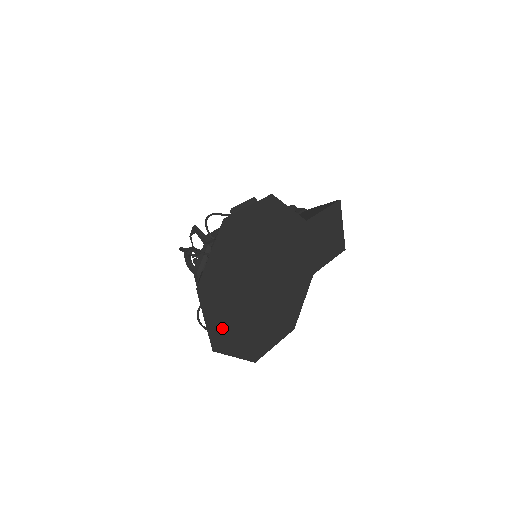
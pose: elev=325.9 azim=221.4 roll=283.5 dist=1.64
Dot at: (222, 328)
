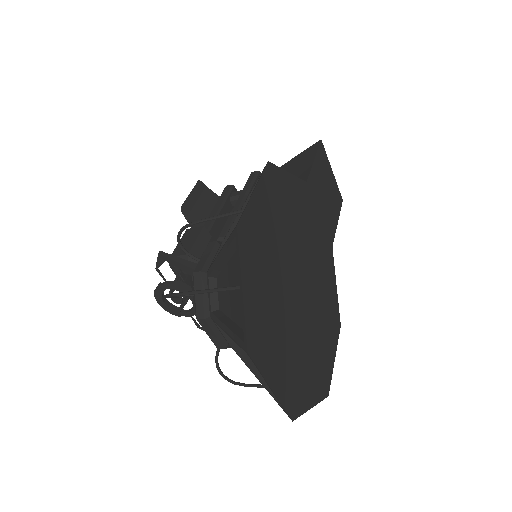
Dot at: (289, 382)
